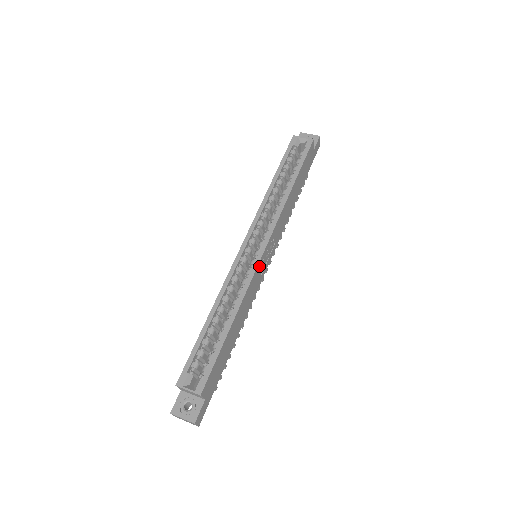
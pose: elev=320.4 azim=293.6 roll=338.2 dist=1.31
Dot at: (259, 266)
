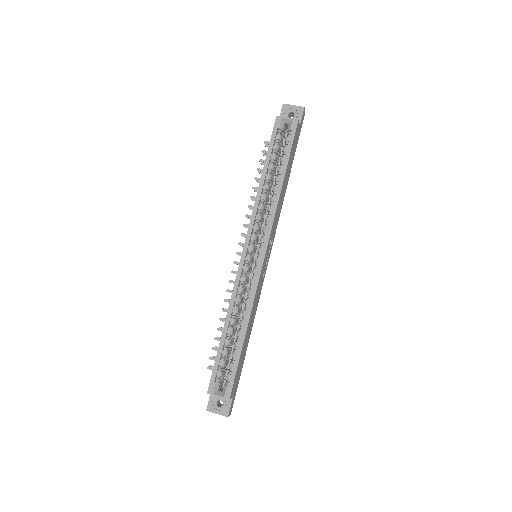
Dot at: (261, 273)
